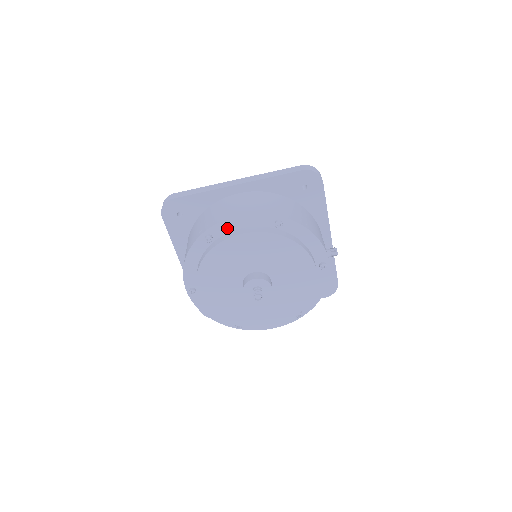
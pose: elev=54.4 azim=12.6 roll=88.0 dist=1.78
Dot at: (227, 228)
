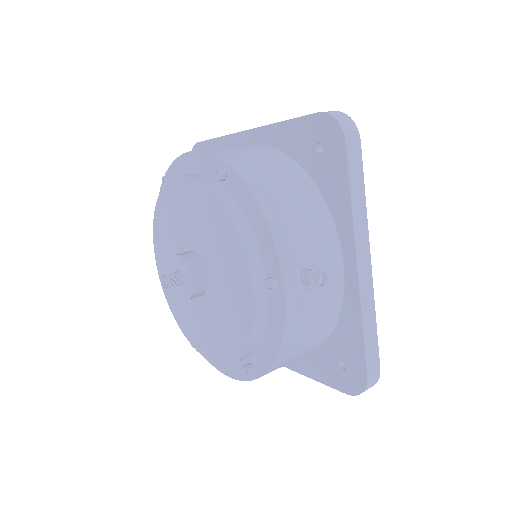
Dot at: (182, 170)
